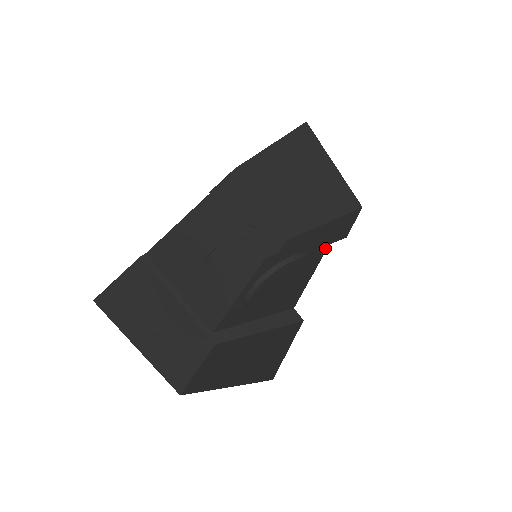
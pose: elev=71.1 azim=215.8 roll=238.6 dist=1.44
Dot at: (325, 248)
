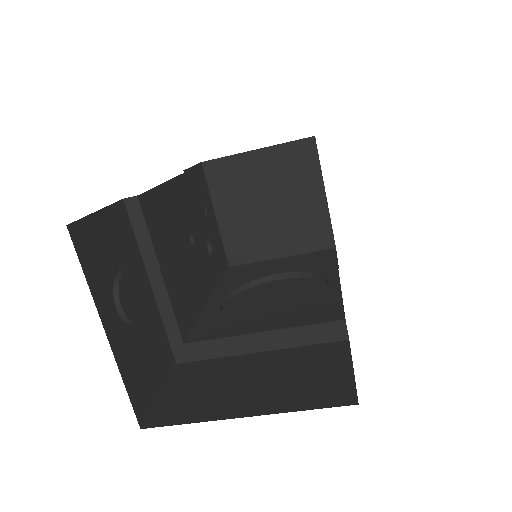
Dot at: (335, 269)
